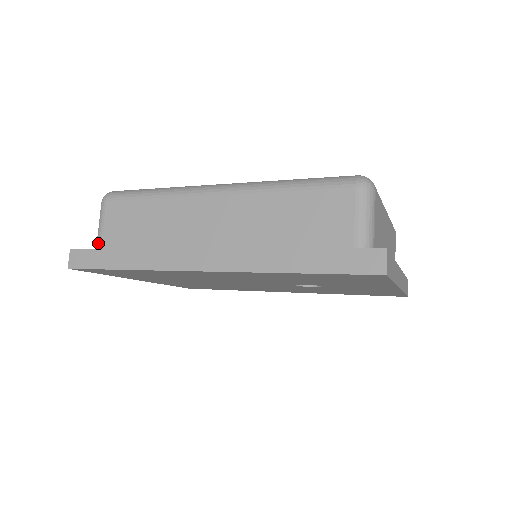
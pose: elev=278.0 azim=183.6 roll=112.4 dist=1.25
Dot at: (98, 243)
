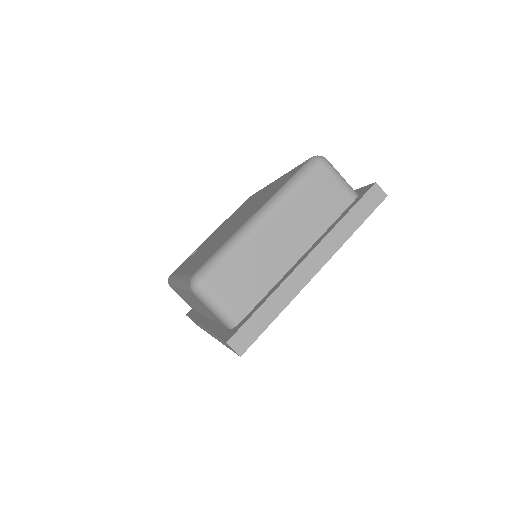
Dot at: occluded
